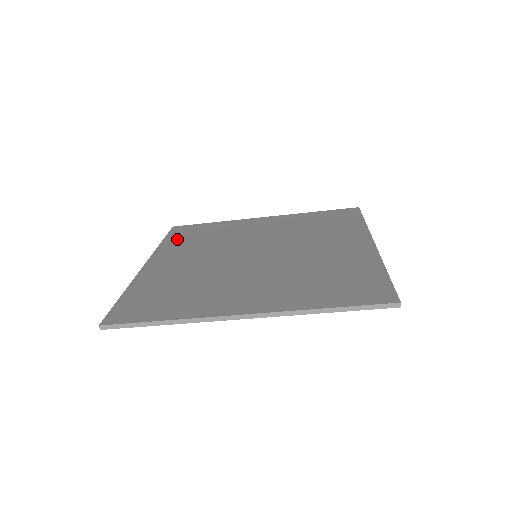
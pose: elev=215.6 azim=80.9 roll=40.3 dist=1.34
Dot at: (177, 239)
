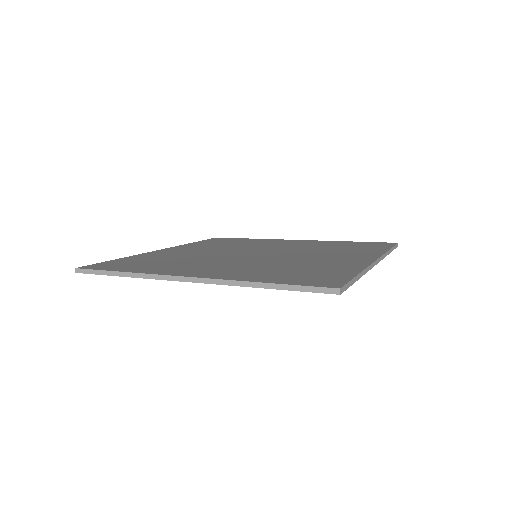
Dot at: (207, 242)
